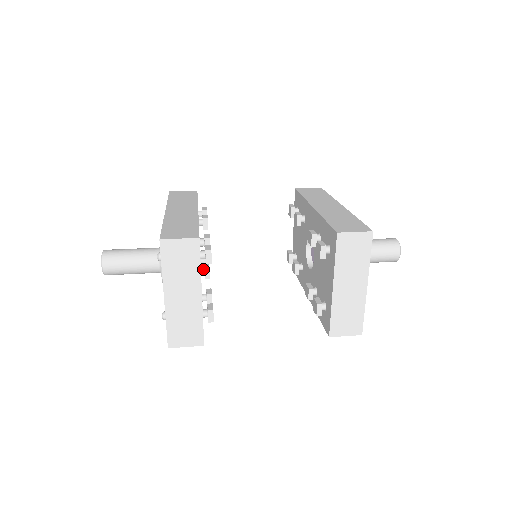
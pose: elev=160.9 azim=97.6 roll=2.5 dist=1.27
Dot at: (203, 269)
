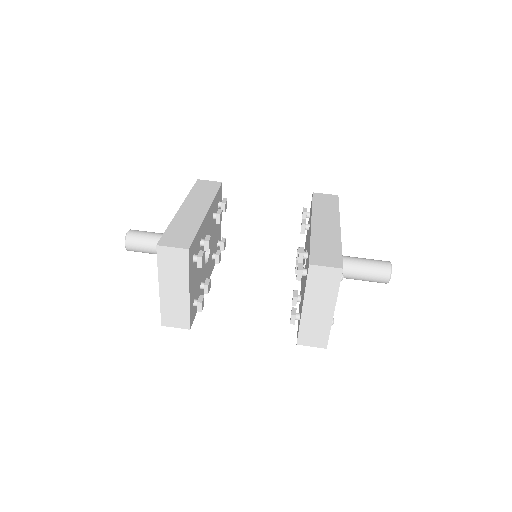
Dot at: (215, 254)
